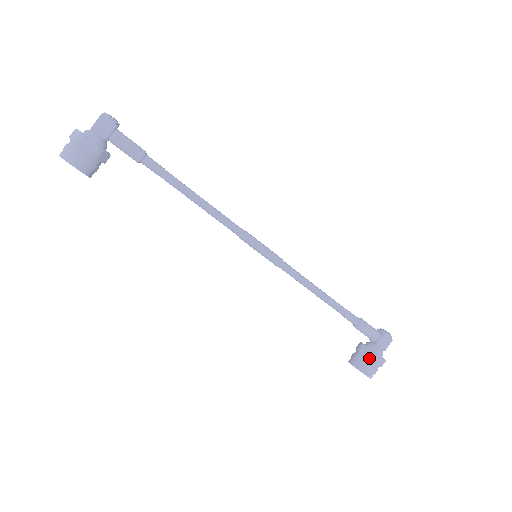
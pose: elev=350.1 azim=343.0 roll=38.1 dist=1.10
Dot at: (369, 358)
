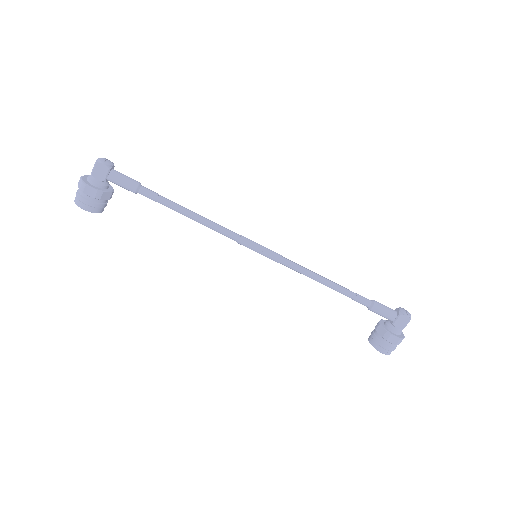
Dot at: (383, 338)
